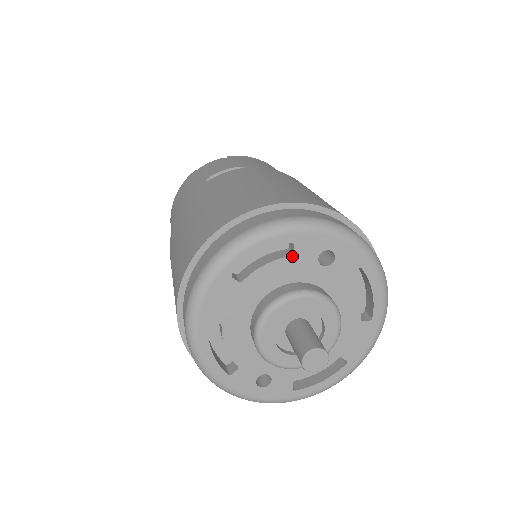
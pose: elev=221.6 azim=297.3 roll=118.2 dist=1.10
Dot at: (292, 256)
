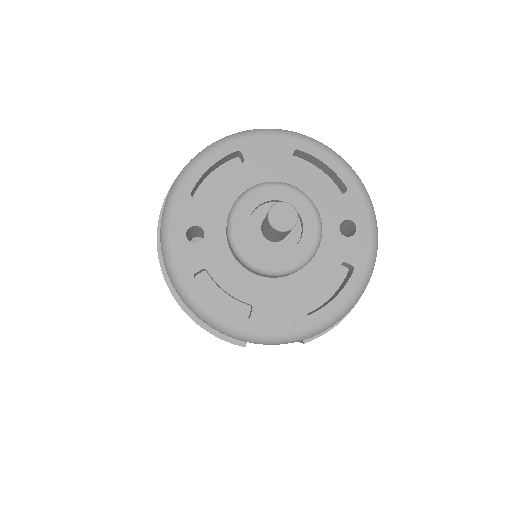
Dot at: (336, 195)
